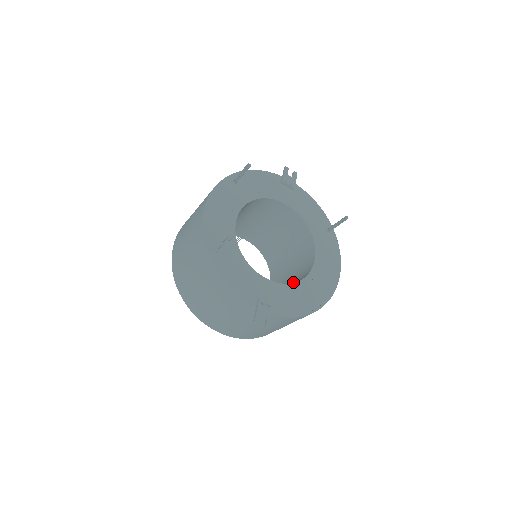
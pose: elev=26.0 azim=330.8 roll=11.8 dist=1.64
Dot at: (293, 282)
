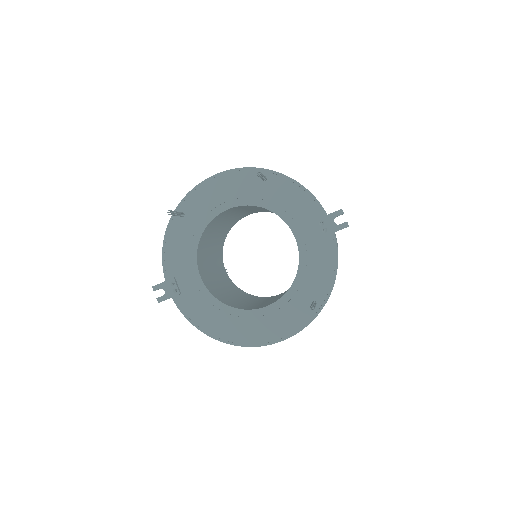
Dot at: (249, 304)
